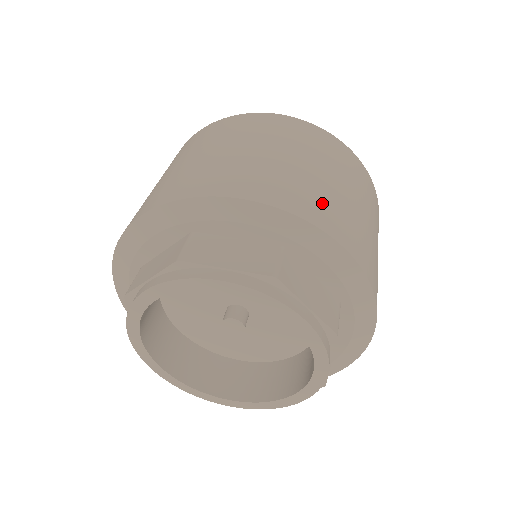
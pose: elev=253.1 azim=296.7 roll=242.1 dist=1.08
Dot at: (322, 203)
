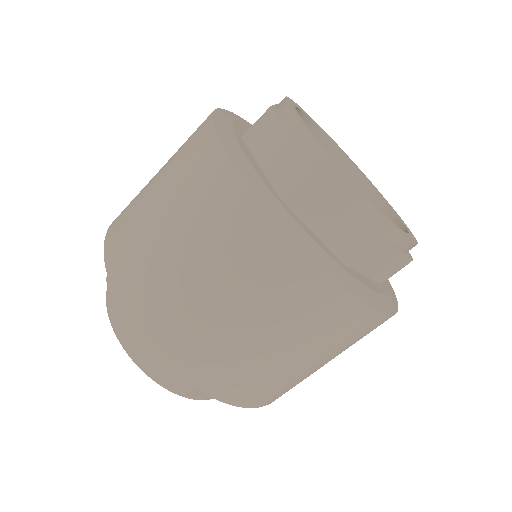
Dot at: (252, 384)
